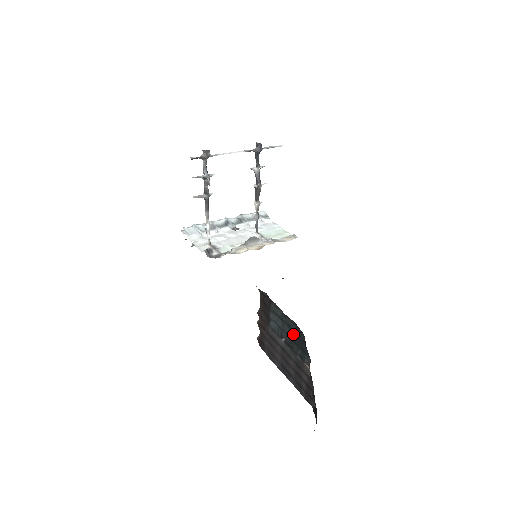
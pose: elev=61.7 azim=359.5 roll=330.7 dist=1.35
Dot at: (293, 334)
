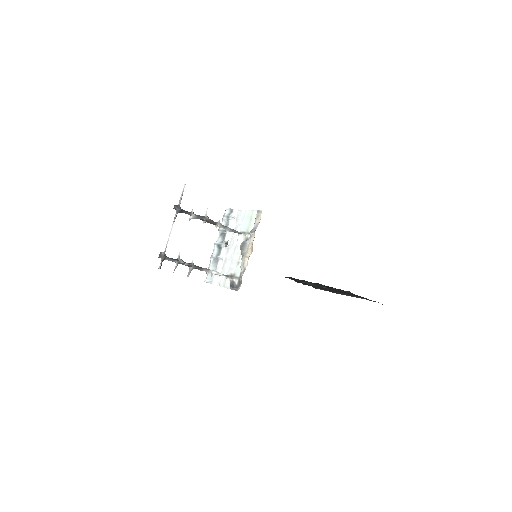
Dot at: occluded
